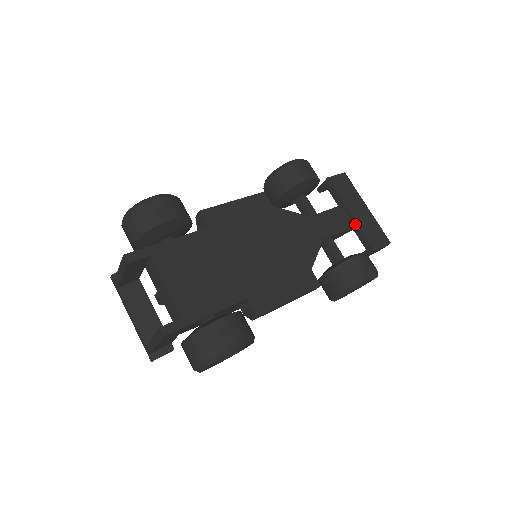
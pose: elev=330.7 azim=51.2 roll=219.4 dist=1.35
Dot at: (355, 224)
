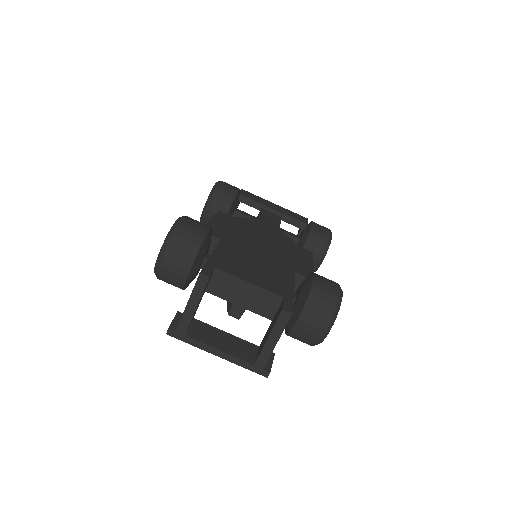
Dot at: (282, 215)
